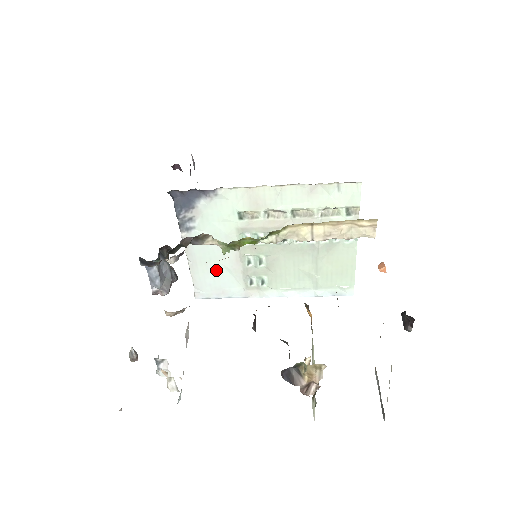
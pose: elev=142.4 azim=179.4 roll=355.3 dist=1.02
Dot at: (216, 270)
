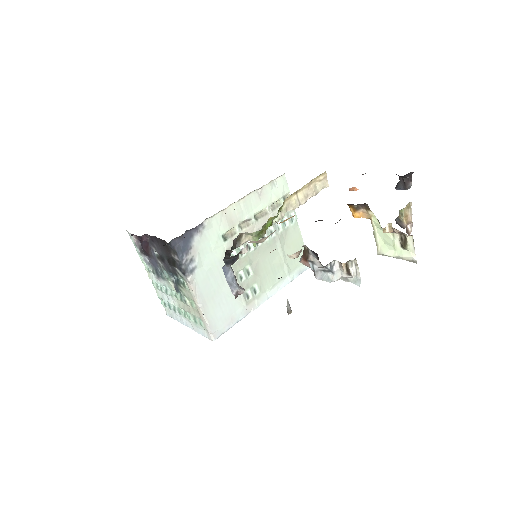
Dot at: (221, 300)
